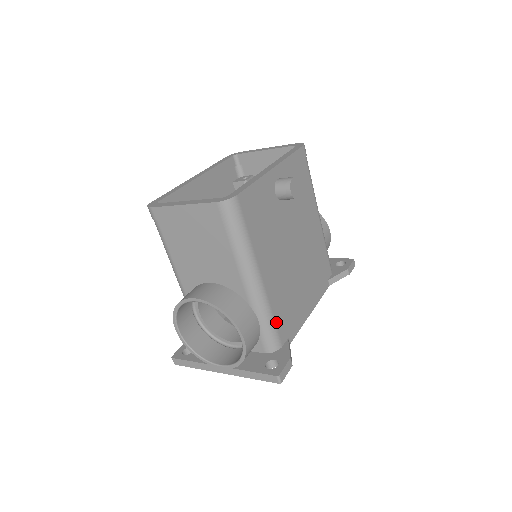
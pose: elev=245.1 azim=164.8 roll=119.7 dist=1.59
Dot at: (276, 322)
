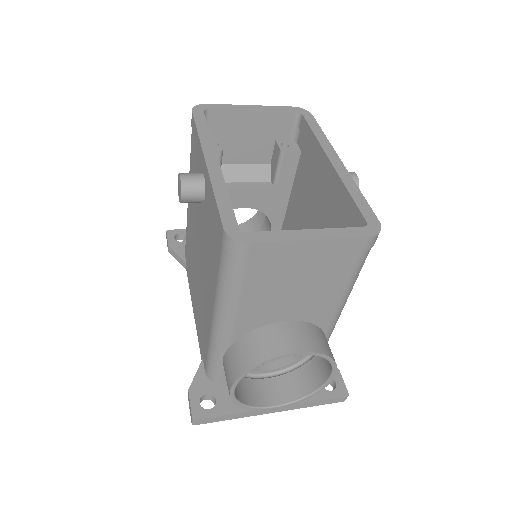
Dot at: occluded
